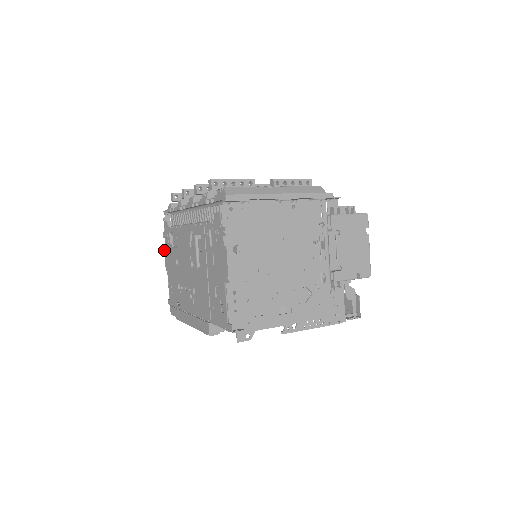
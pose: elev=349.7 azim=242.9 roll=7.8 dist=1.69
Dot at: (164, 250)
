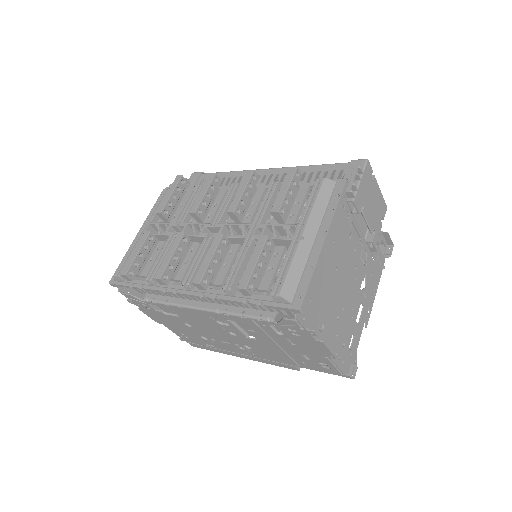
Dot at: occluded
